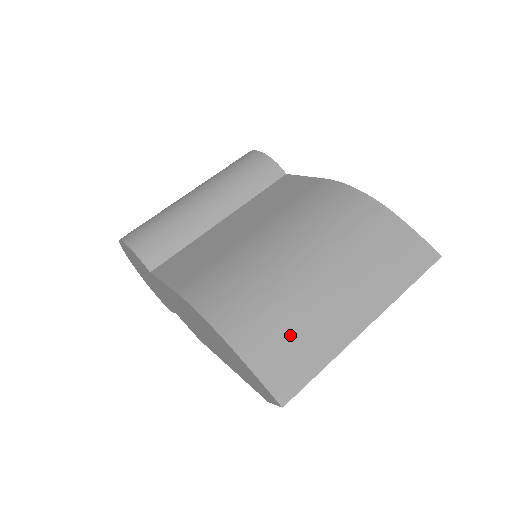
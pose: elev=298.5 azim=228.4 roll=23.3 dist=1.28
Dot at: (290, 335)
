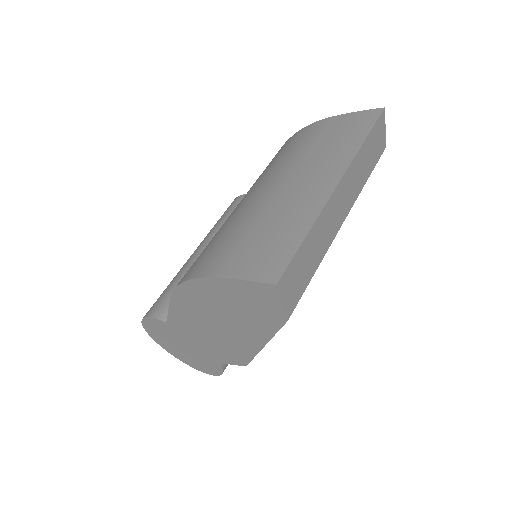
Dot at: (263, 235)
